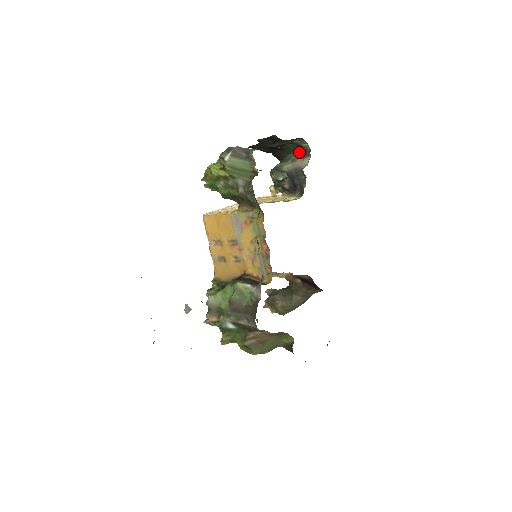
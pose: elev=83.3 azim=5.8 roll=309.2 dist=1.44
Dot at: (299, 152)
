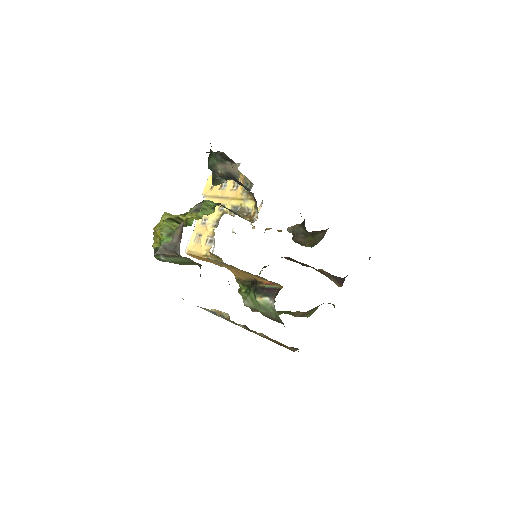
Dot at: (220, 155)
